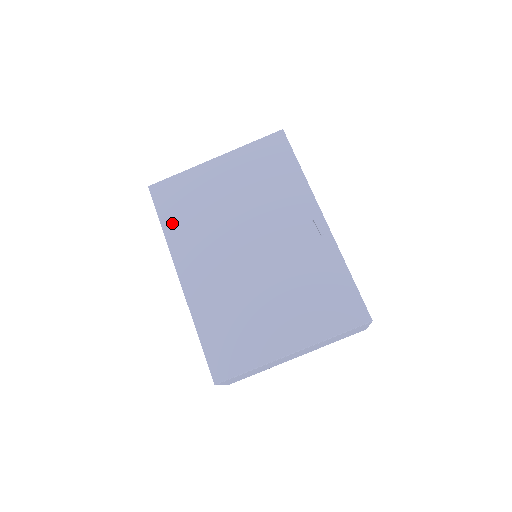
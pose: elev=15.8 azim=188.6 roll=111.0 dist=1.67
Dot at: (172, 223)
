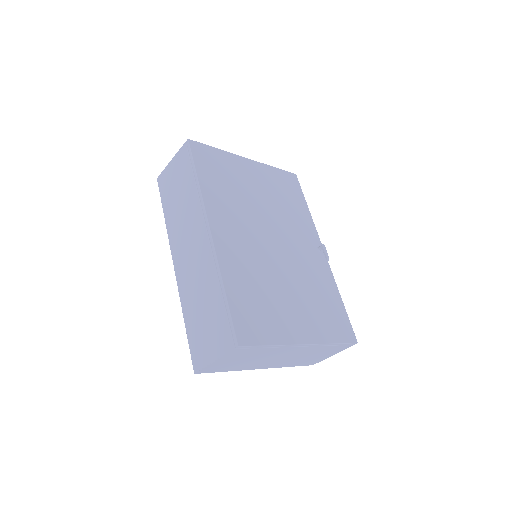
Dot at: (208, 181)
